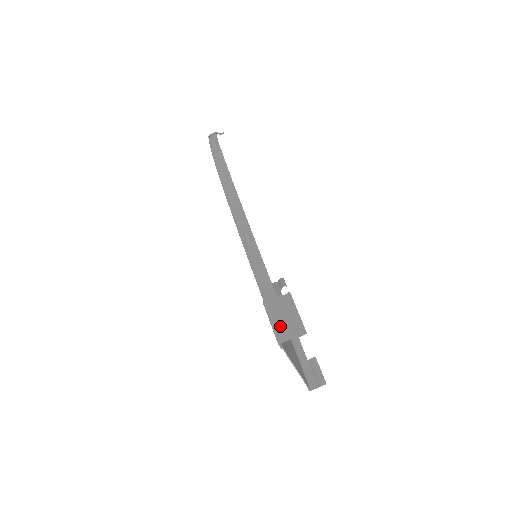
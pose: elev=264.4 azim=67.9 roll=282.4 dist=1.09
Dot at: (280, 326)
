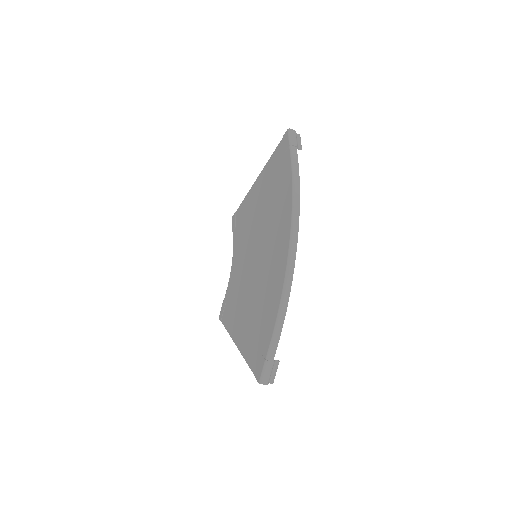
Dot at: (266, 377)
